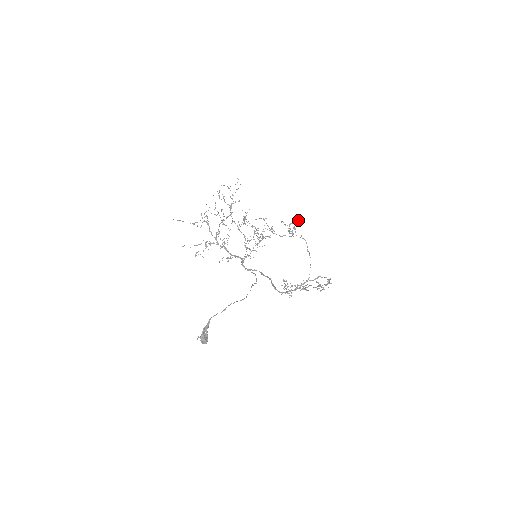
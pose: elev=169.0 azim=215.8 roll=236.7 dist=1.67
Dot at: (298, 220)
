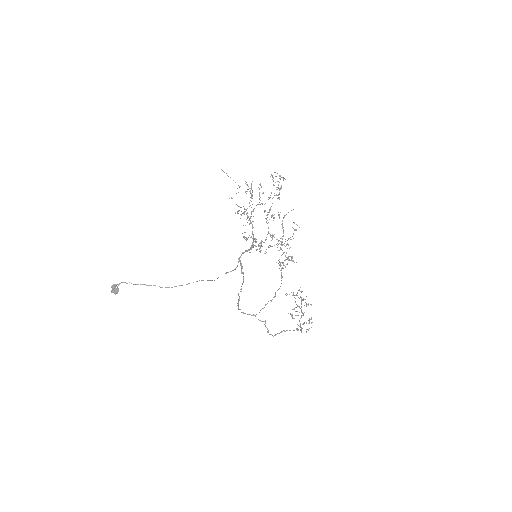
Dot at: (292, 260)
